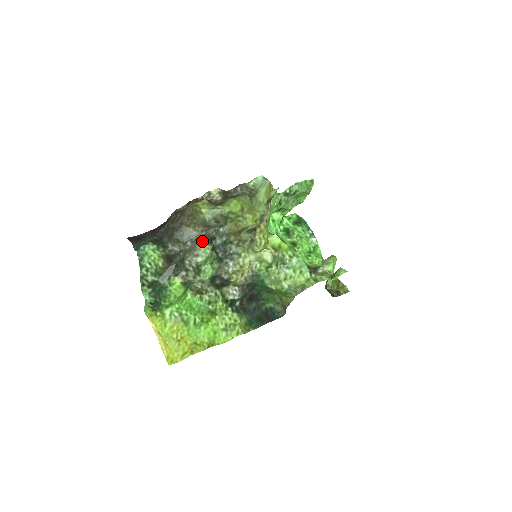
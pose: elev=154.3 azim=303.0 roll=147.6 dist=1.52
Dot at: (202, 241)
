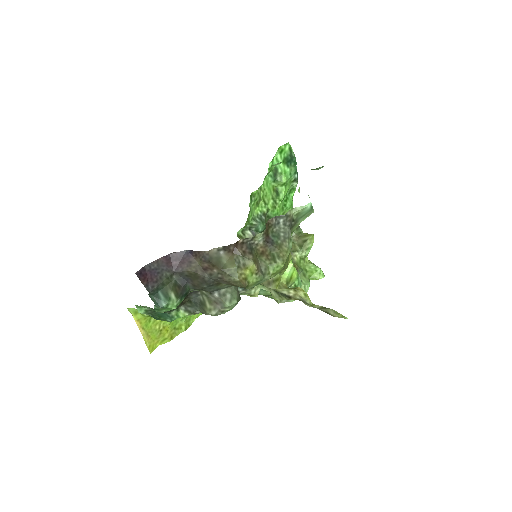
Dot at: (233, 299)
